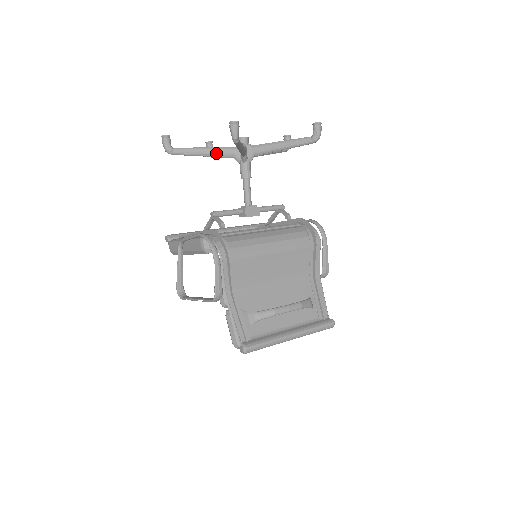
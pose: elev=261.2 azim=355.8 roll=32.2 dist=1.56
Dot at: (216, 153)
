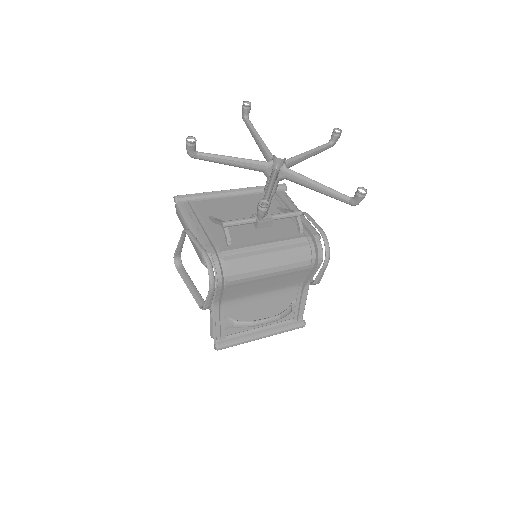
Dot at: (244, 166)
